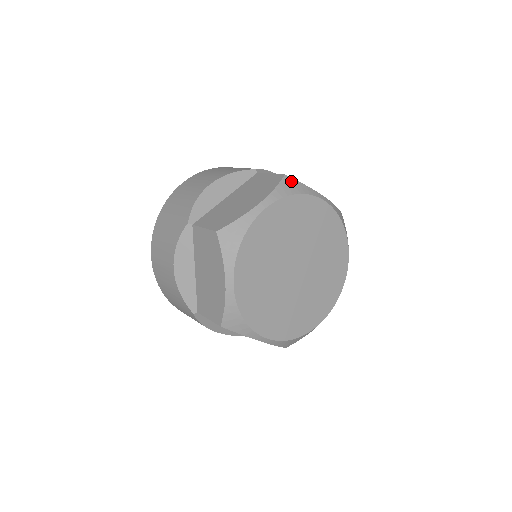
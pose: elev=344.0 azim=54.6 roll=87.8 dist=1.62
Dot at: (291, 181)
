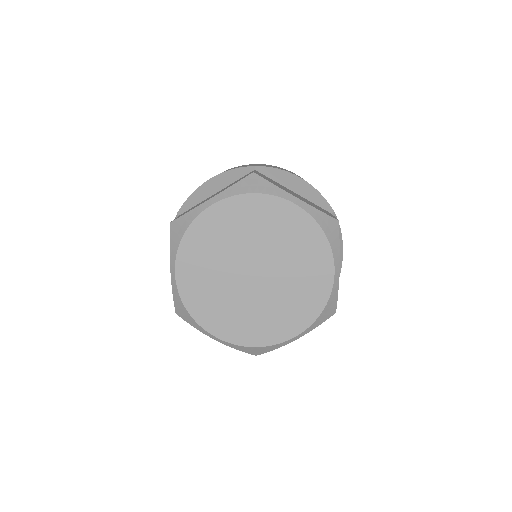
Dot at: (256, 179)
